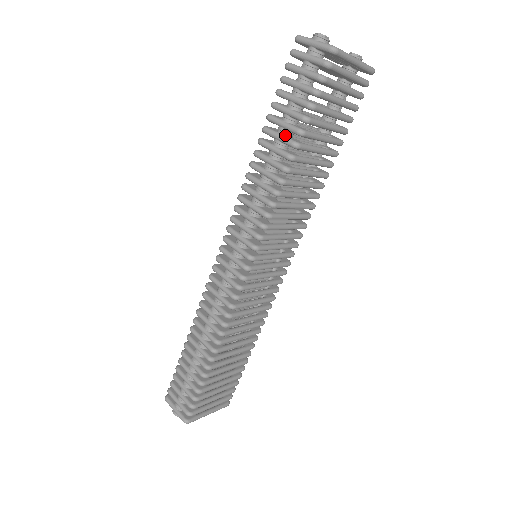
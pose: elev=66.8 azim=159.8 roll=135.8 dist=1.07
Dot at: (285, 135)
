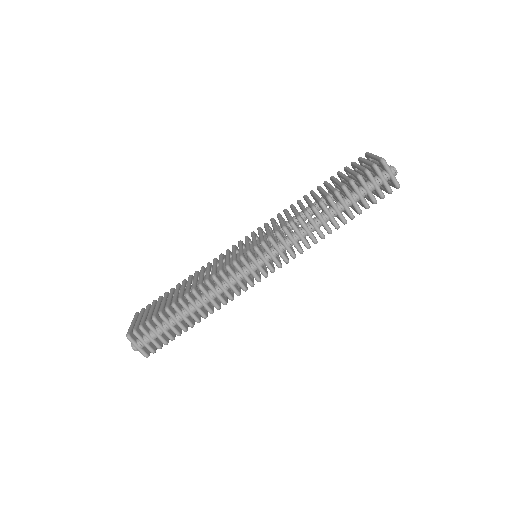
Dot at: occluded
